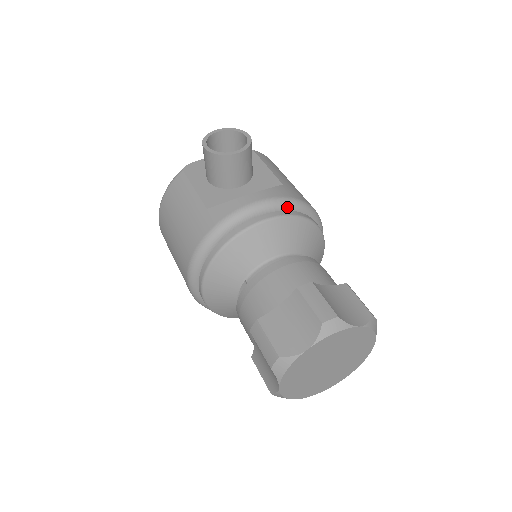
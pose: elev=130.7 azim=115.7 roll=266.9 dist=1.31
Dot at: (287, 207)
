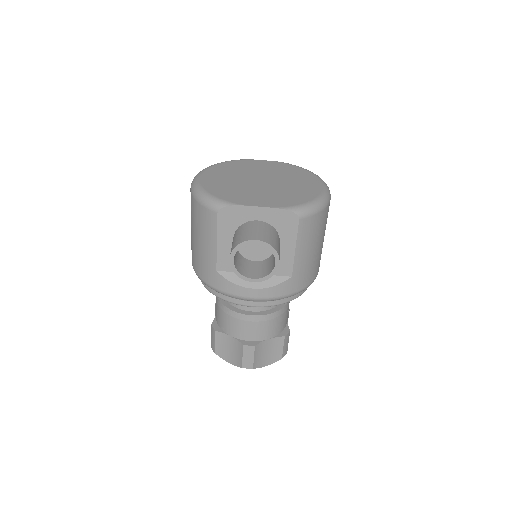
Dot at: (277, 299)
